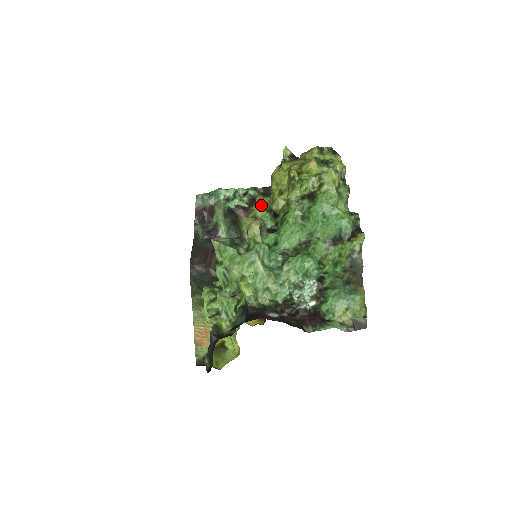
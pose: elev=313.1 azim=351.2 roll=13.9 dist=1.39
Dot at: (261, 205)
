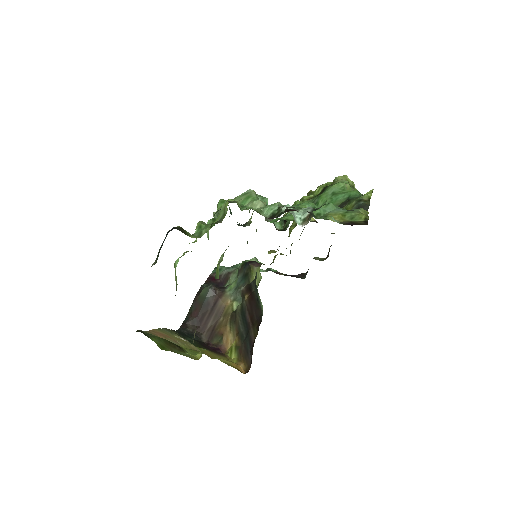
Dot at: occluded
